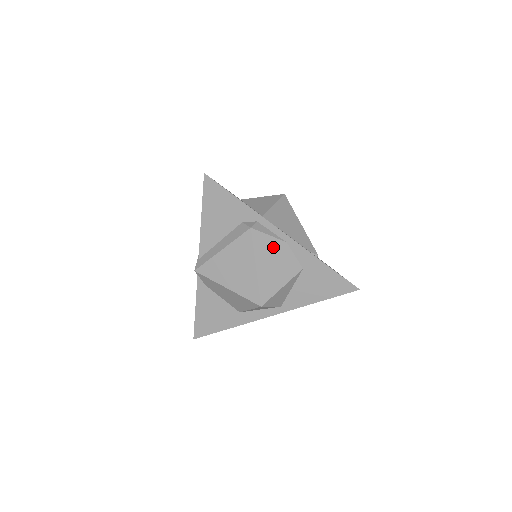
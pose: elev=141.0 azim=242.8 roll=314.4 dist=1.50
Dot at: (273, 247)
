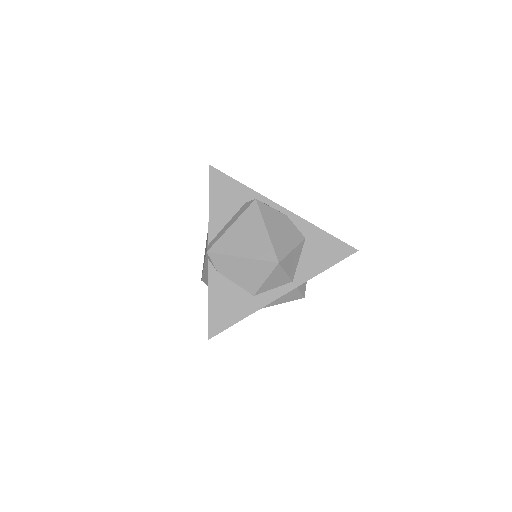
Dot at: (277, 217)
